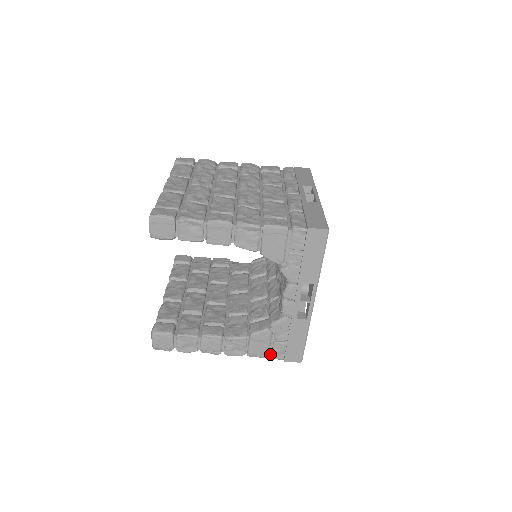
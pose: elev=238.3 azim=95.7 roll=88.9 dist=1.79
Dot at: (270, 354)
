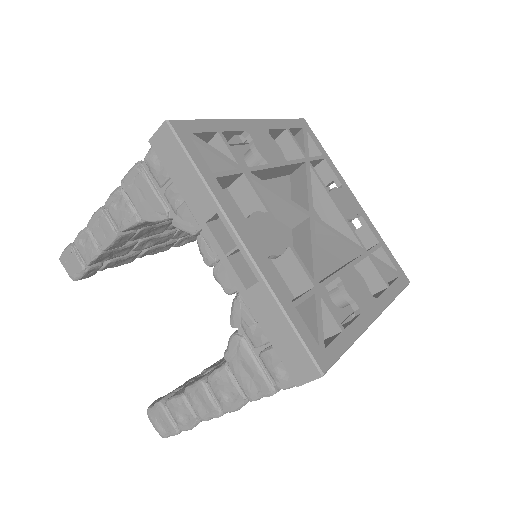
Dot at: (274, 383)
